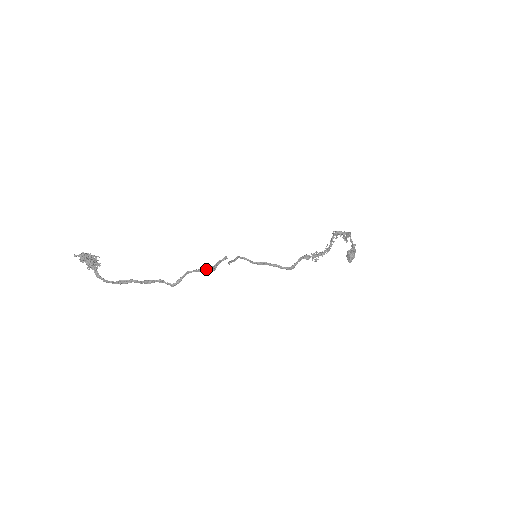
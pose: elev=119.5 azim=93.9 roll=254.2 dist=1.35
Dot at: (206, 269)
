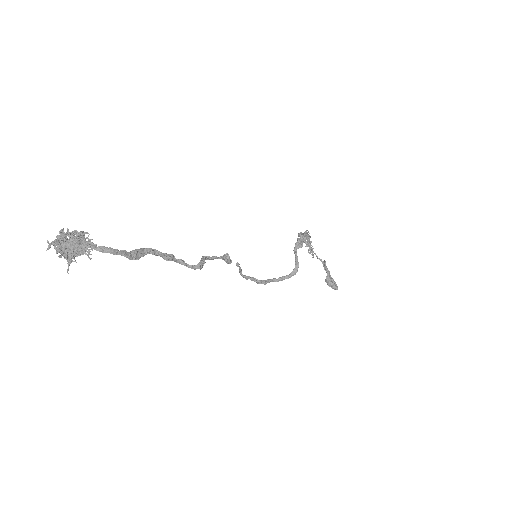
Dot at: (220, 257)
